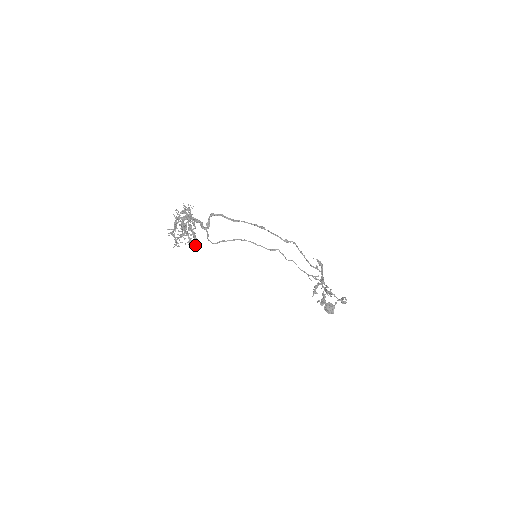
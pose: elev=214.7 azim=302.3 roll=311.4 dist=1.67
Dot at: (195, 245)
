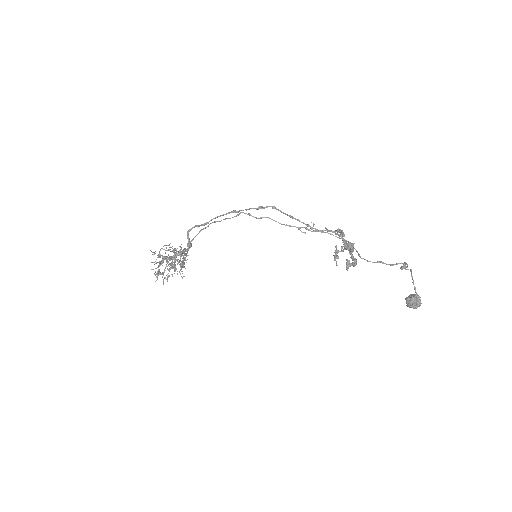
Dot at: occluded
